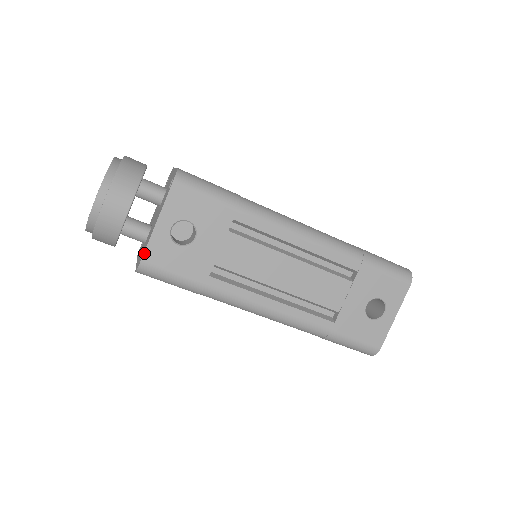
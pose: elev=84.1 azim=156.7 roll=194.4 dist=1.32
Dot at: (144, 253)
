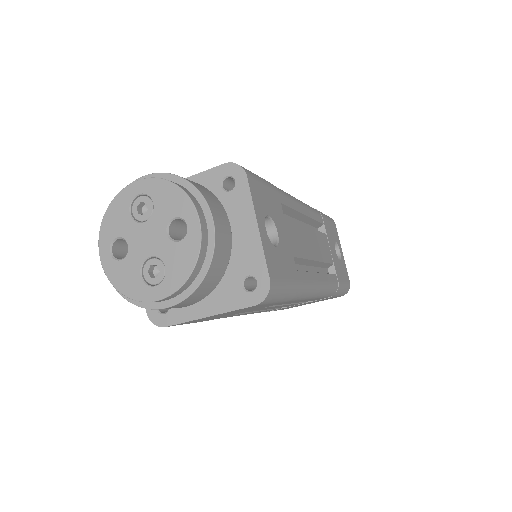
Dot at: (267, 269)
